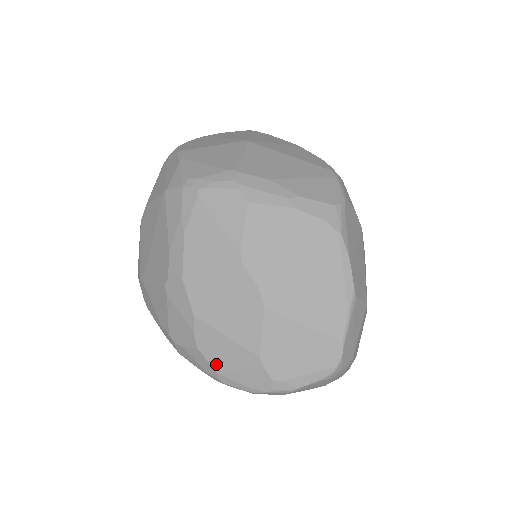
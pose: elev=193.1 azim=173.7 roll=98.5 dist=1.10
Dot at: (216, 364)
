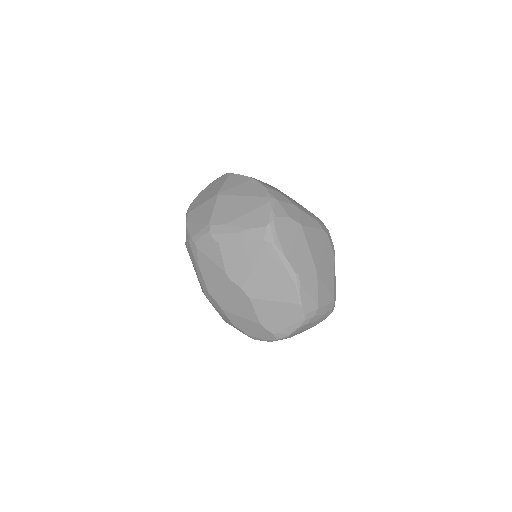
Dot at: (246, 331)
